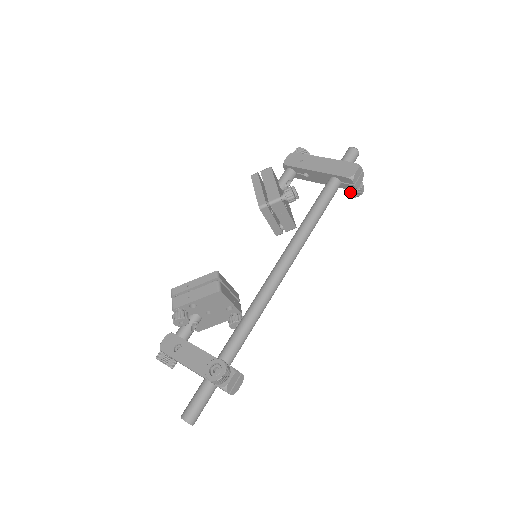
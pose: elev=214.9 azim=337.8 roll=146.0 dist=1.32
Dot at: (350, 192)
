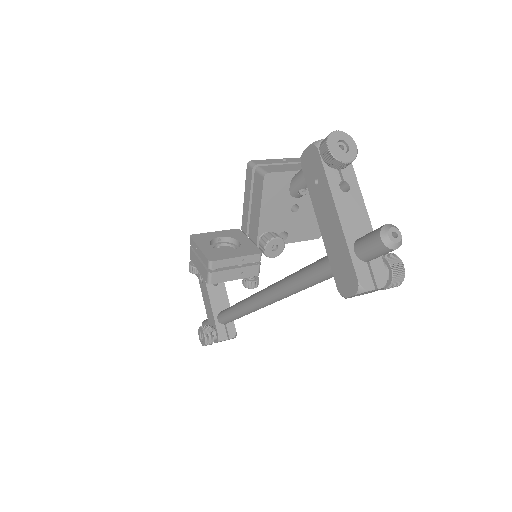
Dot at: occluded
